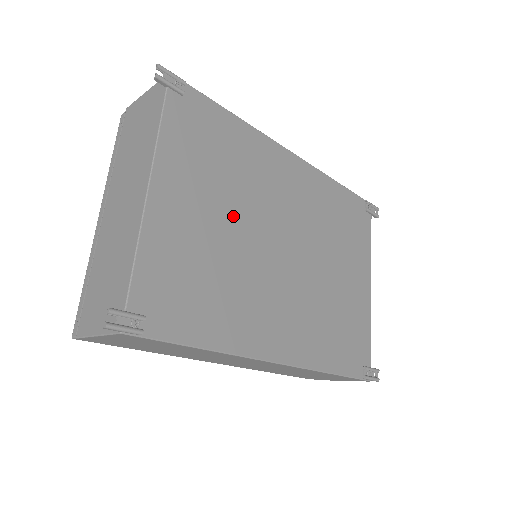
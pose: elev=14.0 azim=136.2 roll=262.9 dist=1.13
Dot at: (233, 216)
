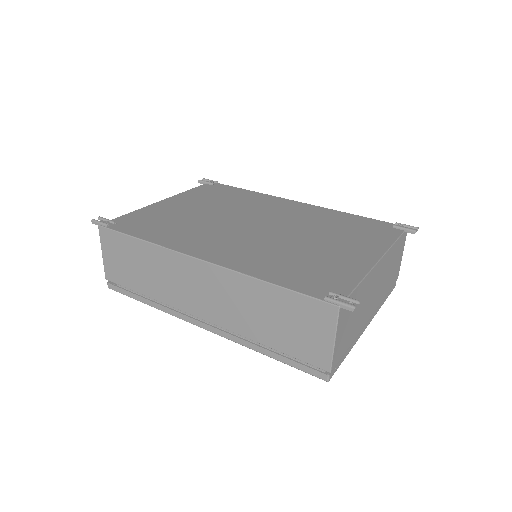
Dot at: (216, 212)
